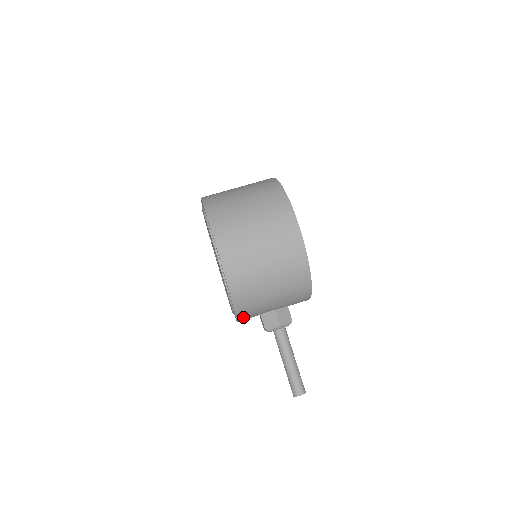
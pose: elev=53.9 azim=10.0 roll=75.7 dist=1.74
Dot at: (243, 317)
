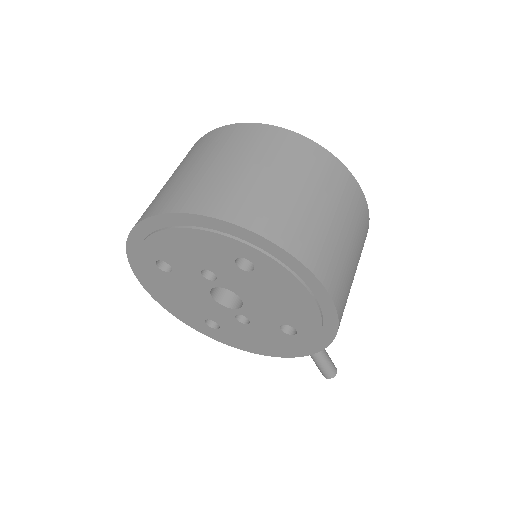
Dot at: occluded
